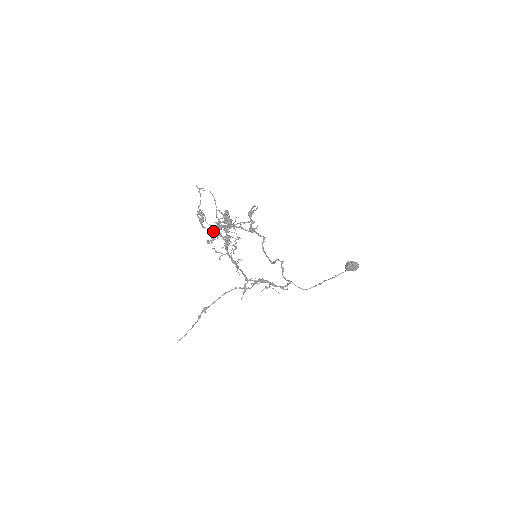
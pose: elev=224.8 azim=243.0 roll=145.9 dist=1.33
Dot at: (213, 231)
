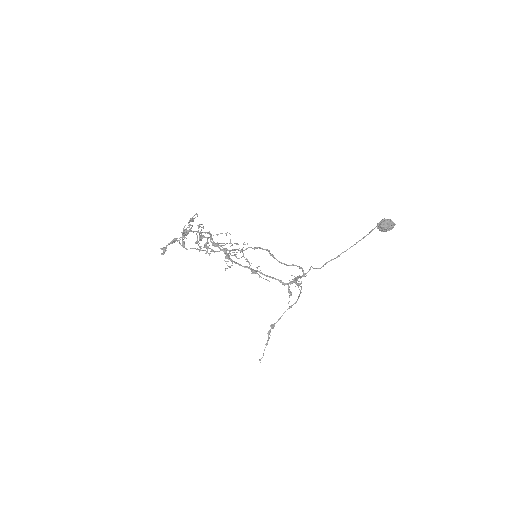
Dot at: (197, 249)
